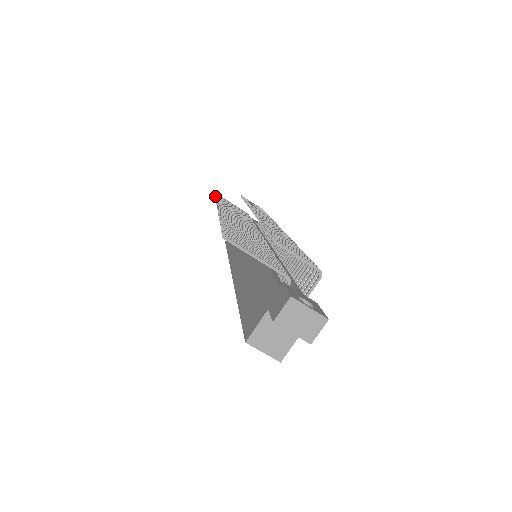
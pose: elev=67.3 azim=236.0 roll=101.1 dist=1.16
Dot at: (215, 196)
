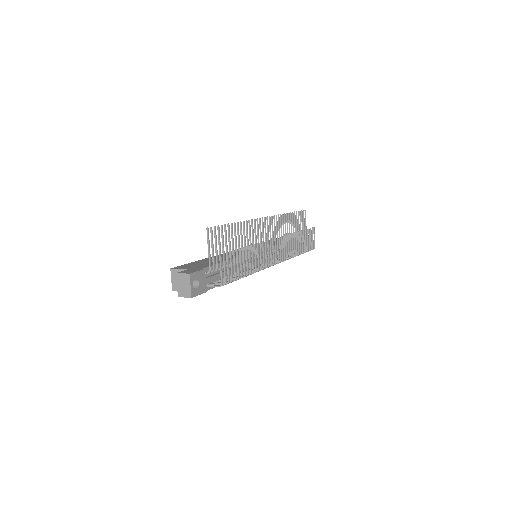
Dot at: occluded
